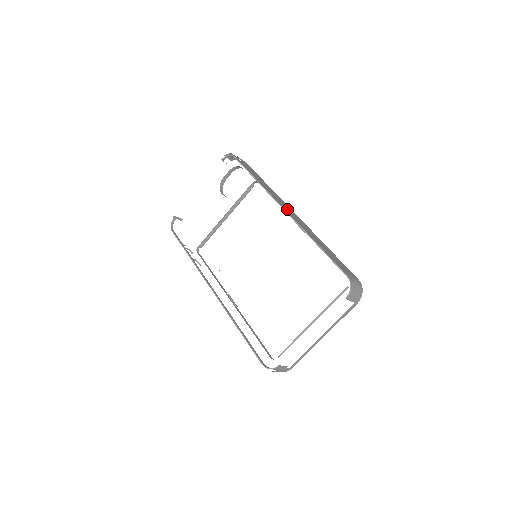
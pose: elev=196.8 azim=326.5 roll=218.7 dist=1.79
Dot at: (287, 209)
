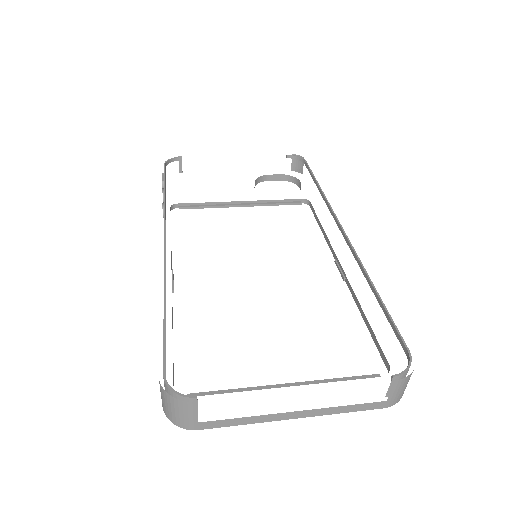
Dot at: occluded
